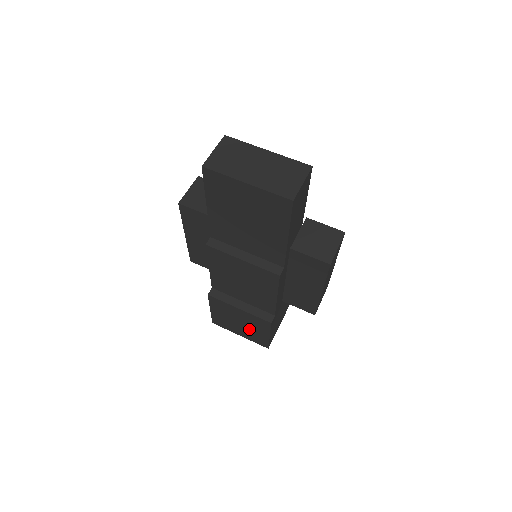
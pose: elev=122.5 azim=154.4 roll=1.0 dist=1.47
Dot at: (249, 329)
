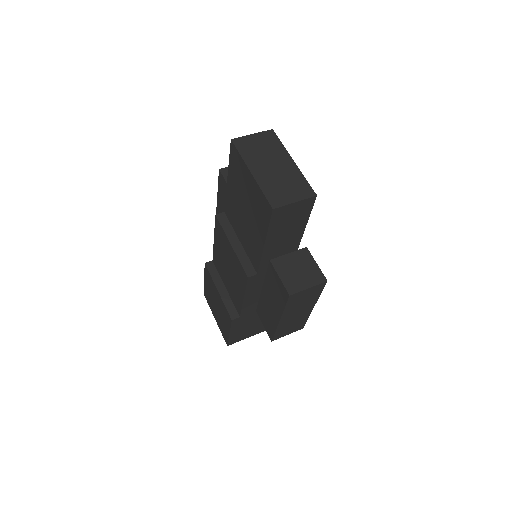
Dot at: (220, 316)
